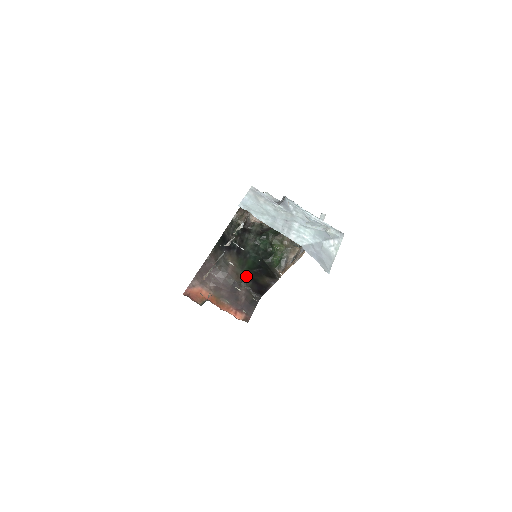
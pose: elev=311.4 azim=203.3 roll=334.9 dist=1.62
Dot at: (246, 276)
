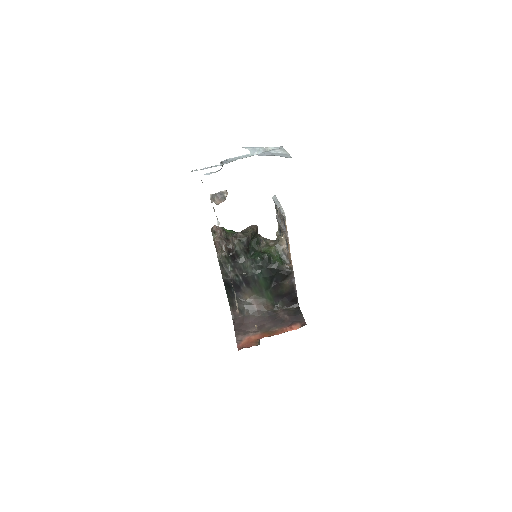
Dot at: (271, 299)
